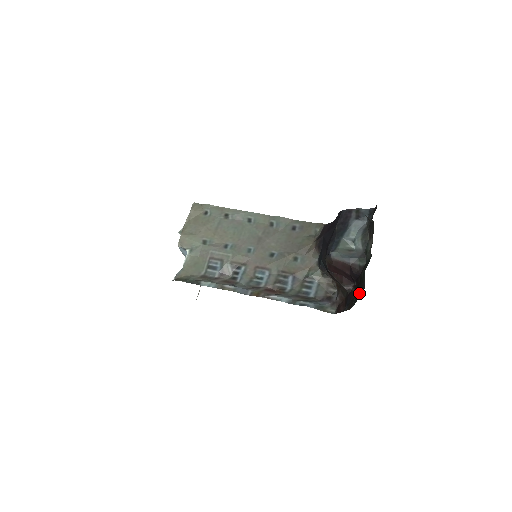
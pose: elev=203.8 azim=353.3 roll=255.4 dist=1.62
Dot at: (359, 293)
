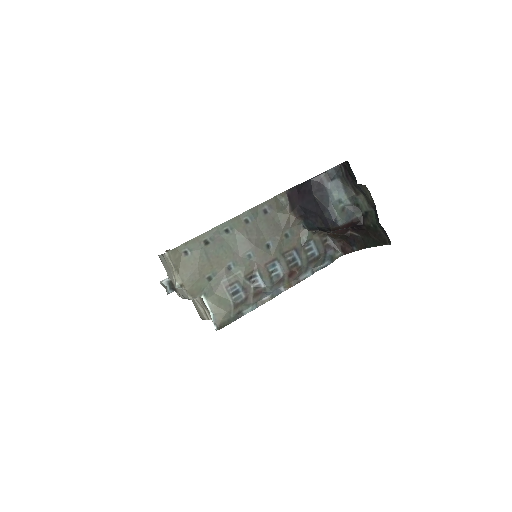
Dot at: (377, 239)
